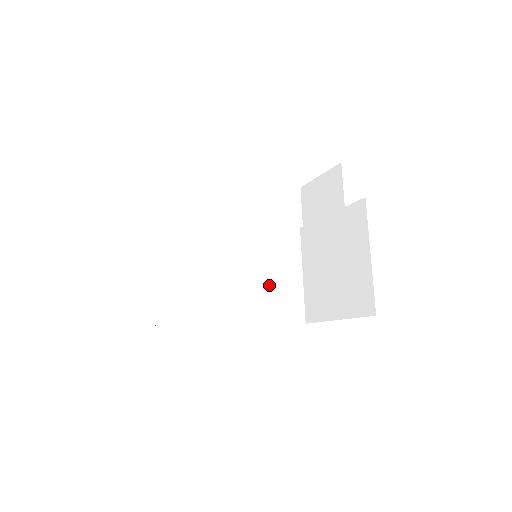
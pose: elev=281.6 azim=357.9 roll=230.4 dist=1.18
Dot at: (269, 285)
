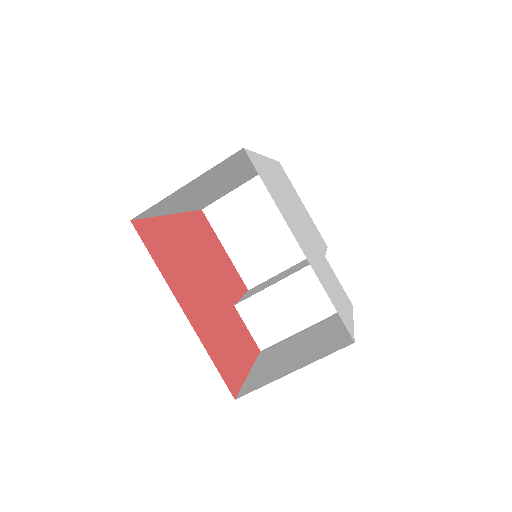
Dot at: (220, 192)
